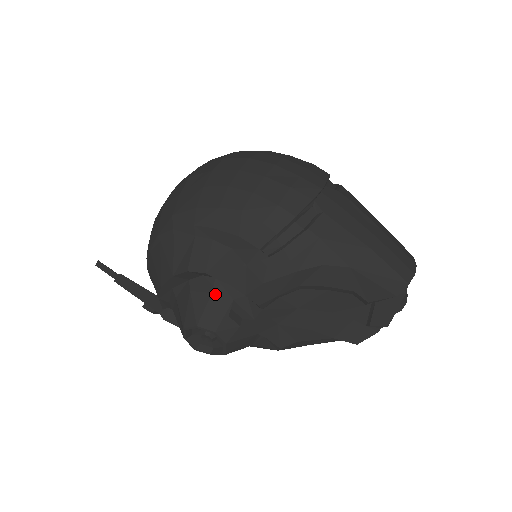
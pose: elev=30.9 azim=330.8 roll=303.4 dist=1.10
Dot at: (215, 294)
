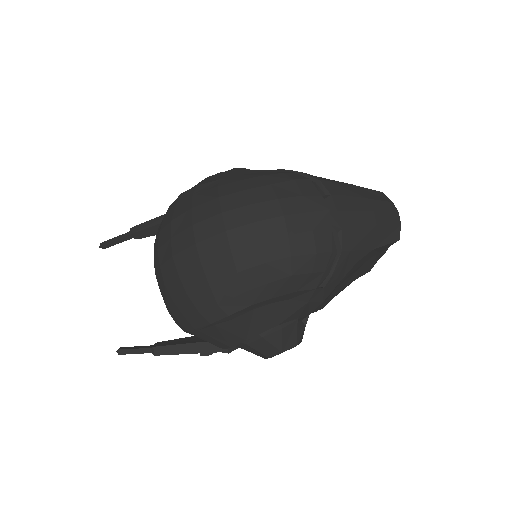
Dot at: (284, 327)
